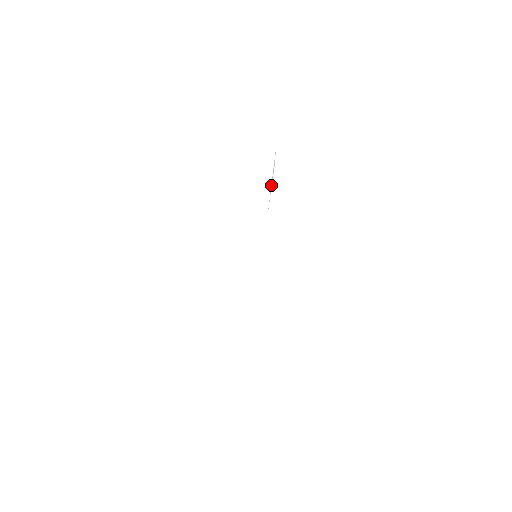
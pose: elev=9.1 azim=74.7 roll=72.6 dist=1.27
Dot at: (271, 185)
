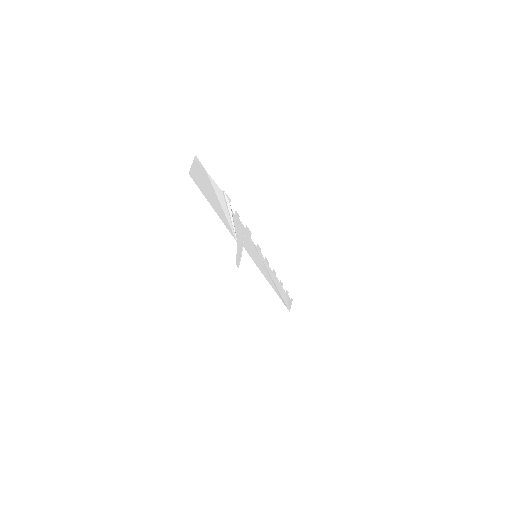
Dot at: (231, 218)
